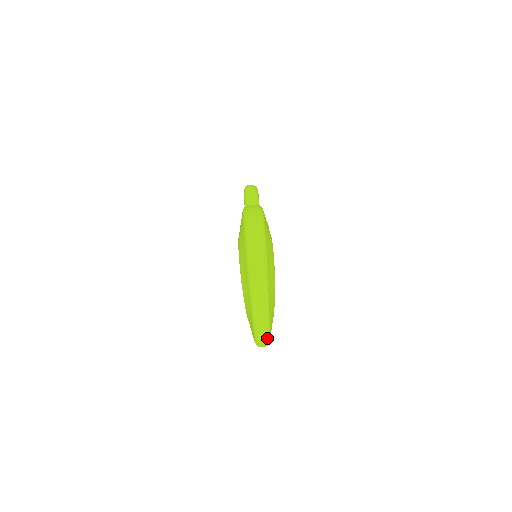
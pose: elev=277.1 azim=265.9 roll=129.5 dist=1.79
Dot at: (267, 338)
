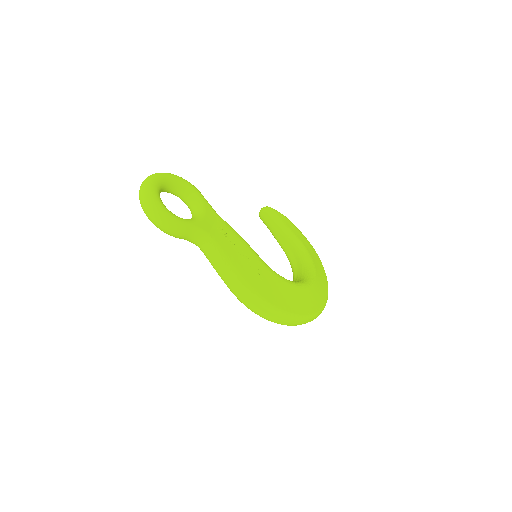
Dot at: occluded
